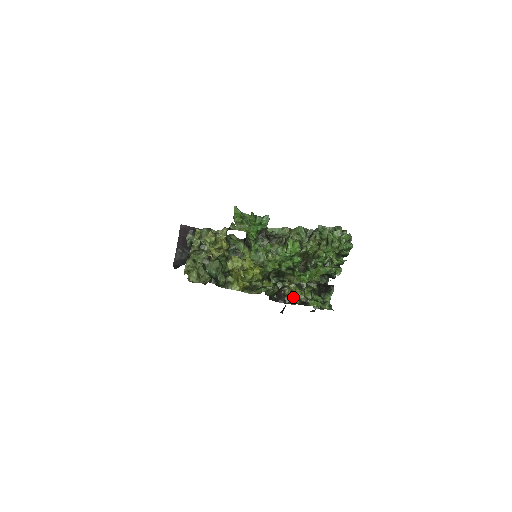
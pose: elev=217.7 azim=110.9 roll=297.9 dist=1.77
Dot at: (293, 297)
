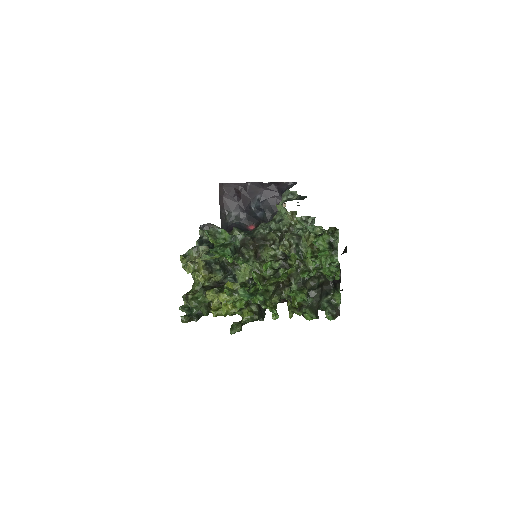
Dot at: occluded
